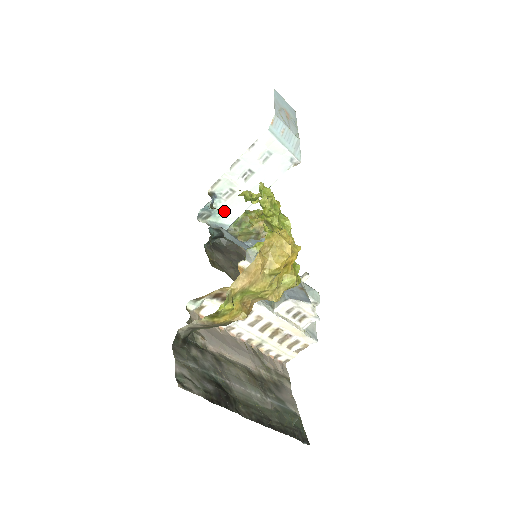
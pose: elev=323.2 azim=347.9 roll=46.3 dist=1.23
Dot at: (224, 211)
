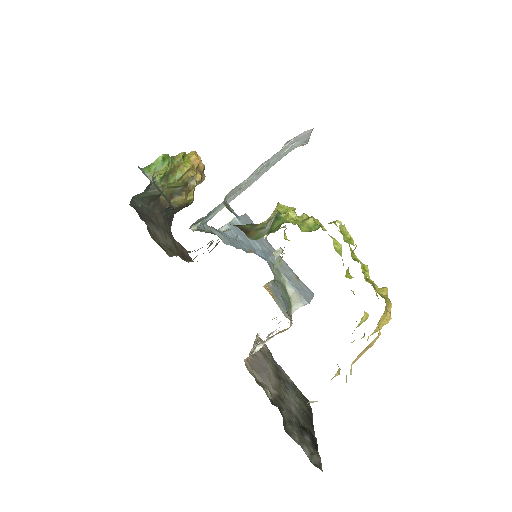
Dot at: (218, 209)
